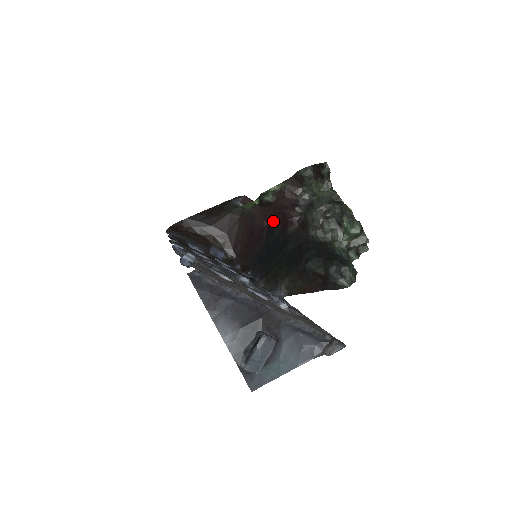
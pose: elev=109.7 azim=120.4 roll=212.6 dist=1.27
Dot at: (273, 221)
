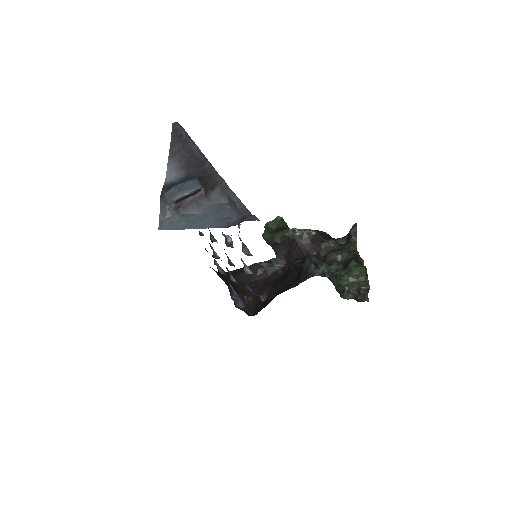
Dot at: occluded
